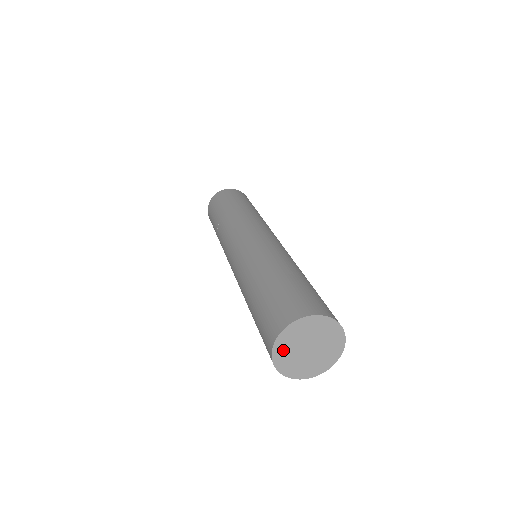
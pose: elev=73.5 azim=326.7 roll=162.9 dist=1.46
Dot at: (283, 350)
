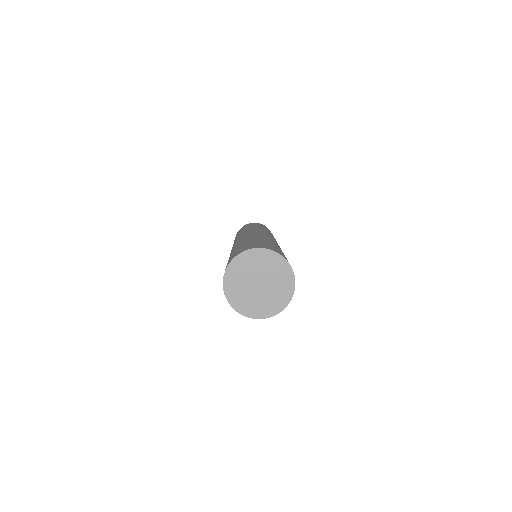
Dot at: (246, 262)
